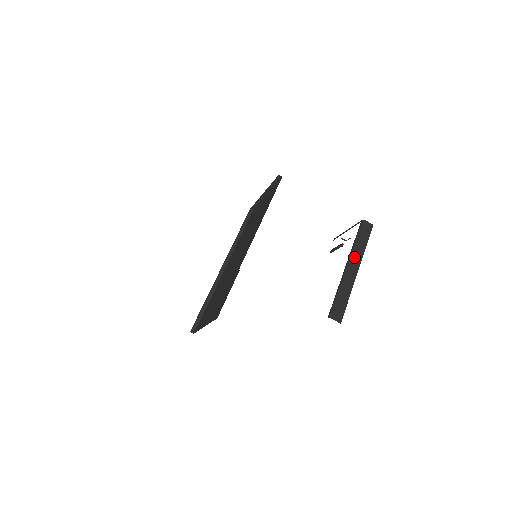
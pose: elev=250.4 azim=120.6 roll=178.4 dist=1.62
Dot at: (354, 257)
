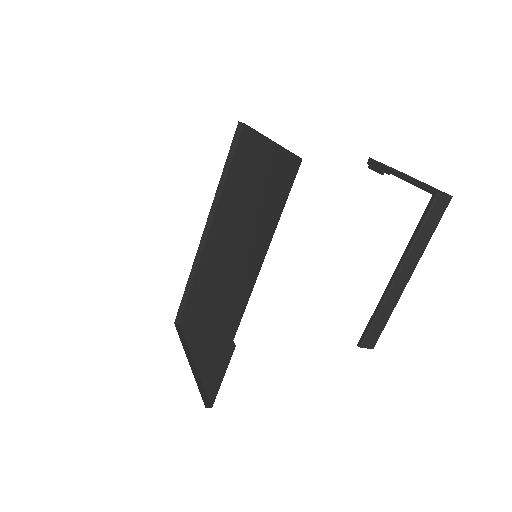
Dot at: (409, 260)
